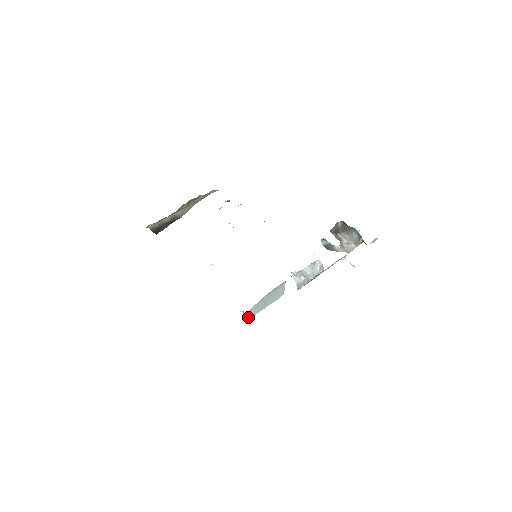
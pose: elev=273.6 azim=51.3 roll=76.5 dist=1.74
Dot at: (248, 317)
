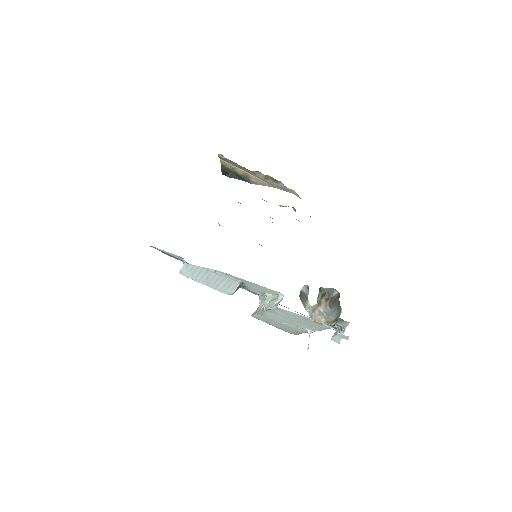
Dot at: (184, 271)
